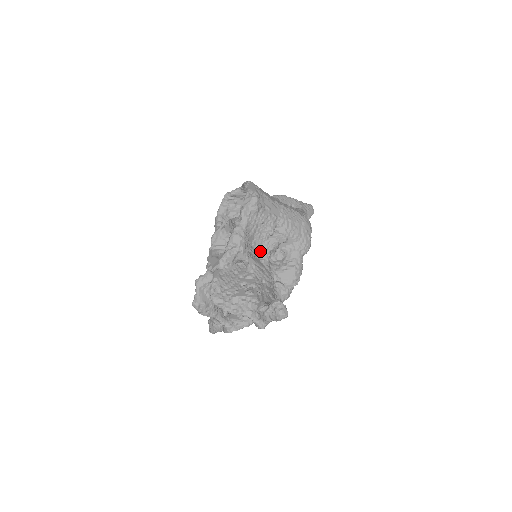
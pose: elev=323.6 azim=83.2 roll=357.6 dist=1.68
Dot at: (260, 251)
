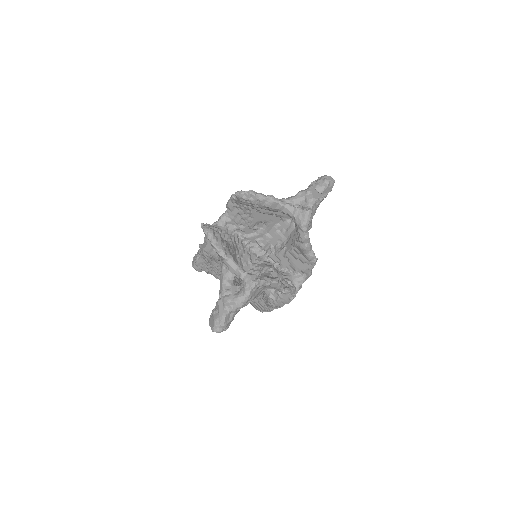
Dot at: occluded
